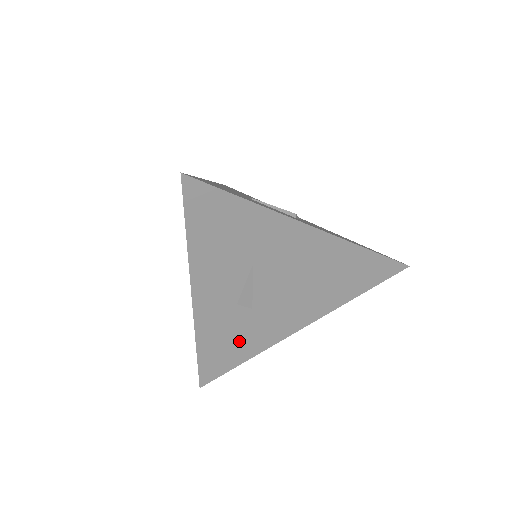
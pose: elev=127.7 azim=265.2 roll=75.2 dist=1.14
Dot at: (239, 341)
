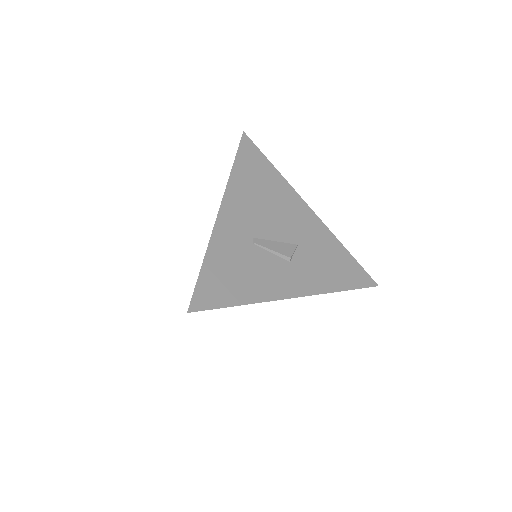
Dot at: occluded
